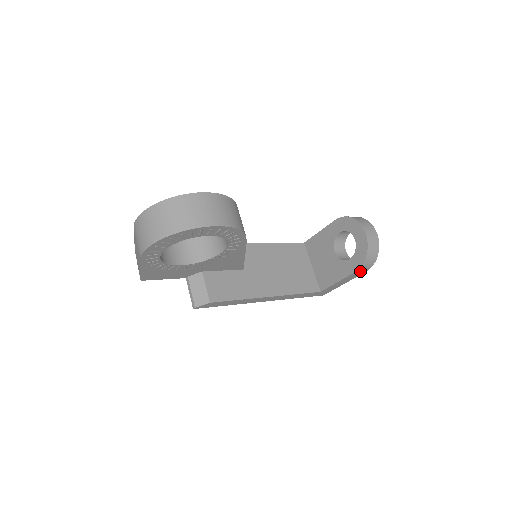
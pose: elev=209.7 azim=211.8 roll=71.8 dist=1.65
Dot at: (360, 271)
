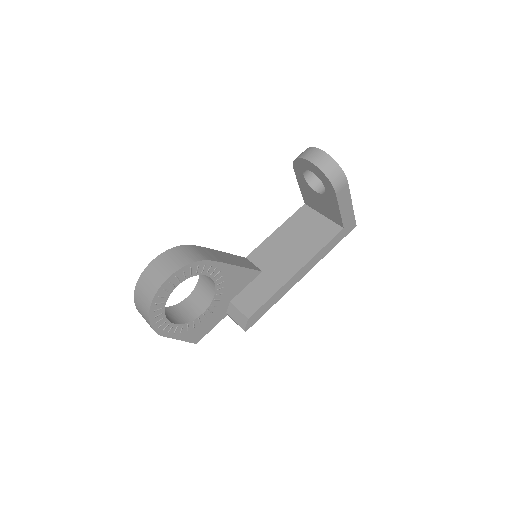
Dot at: (340, 189)
